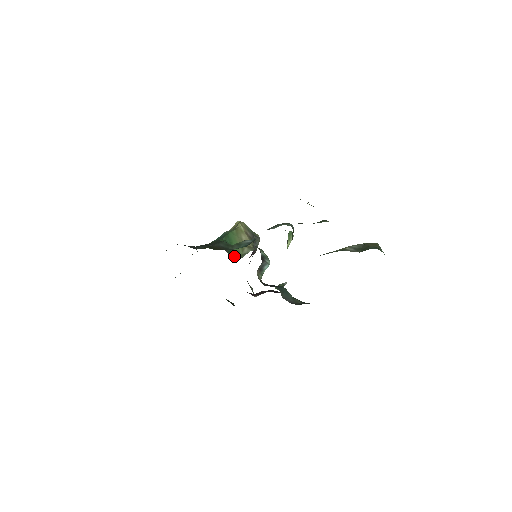
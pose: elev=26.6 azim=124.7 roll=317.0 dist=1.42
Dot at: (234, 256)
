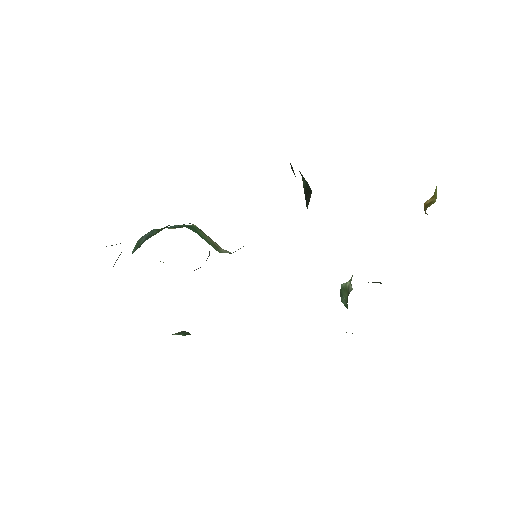
Dot at: occluded
